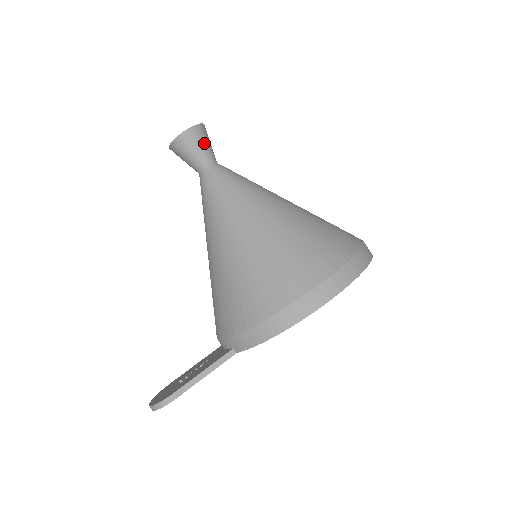
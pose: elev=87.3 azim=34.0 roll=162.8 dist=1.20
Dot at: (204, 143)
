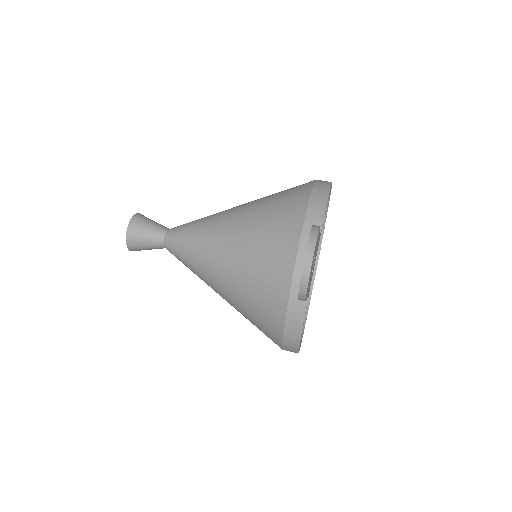
Dot at: occluded
